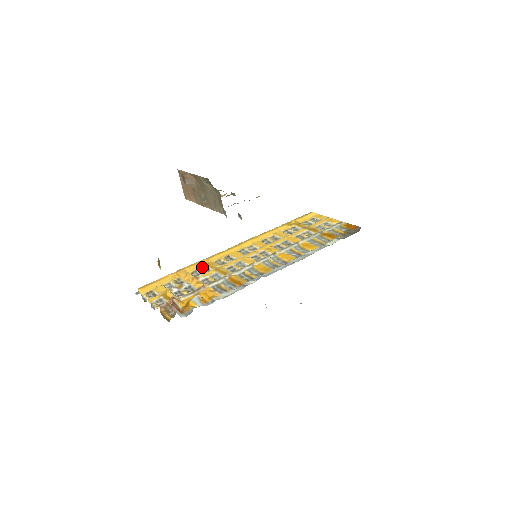
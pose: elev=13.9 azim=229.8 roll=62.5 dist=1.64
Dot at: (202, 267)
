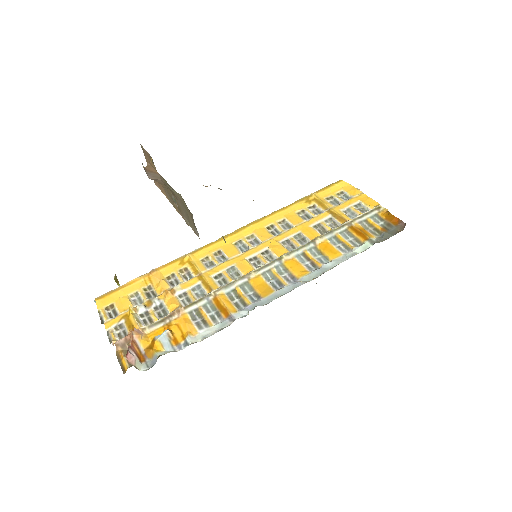
Dot at: (182, 269)
